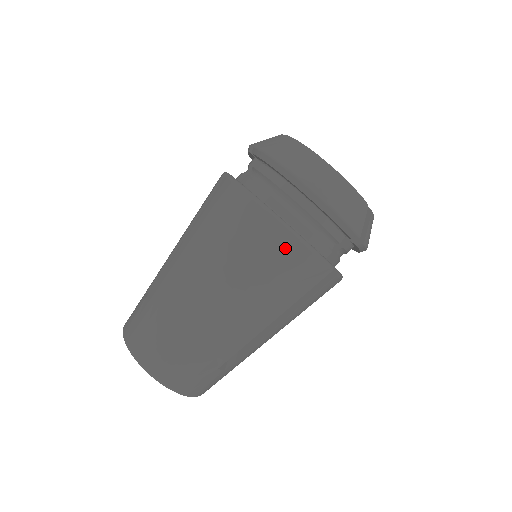
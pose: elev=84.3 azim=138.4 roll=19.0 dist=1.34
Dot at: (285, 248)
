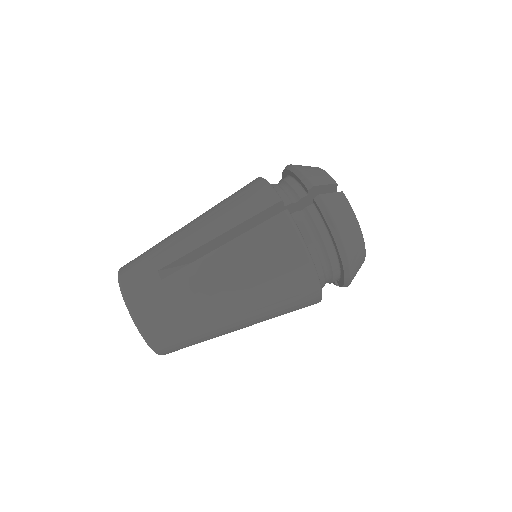
Dot at: (308, 296)
